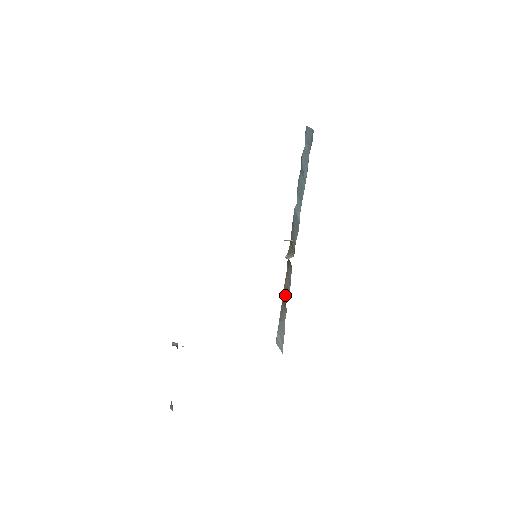
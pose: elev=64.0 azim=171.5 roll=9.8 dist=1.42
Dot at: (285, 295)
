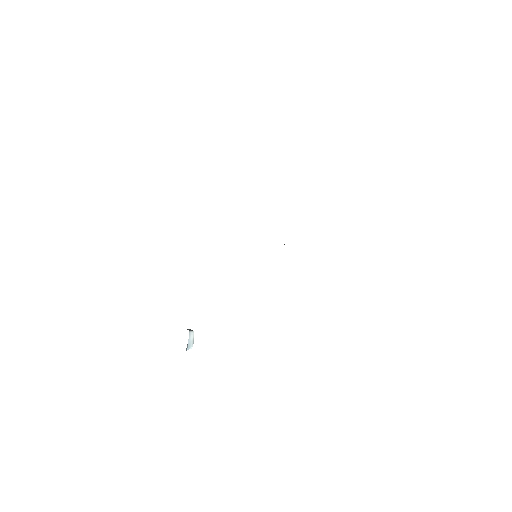
Dot at: occluded
